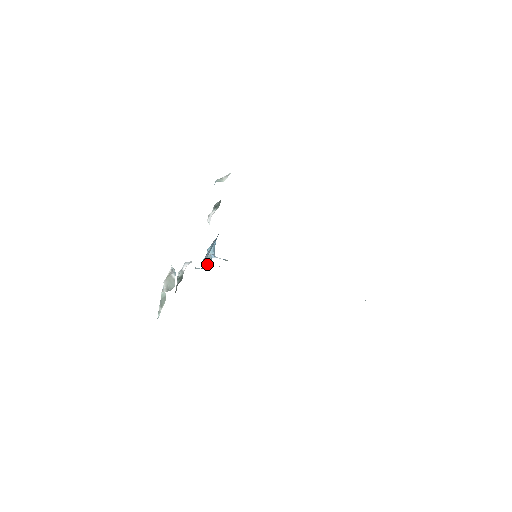
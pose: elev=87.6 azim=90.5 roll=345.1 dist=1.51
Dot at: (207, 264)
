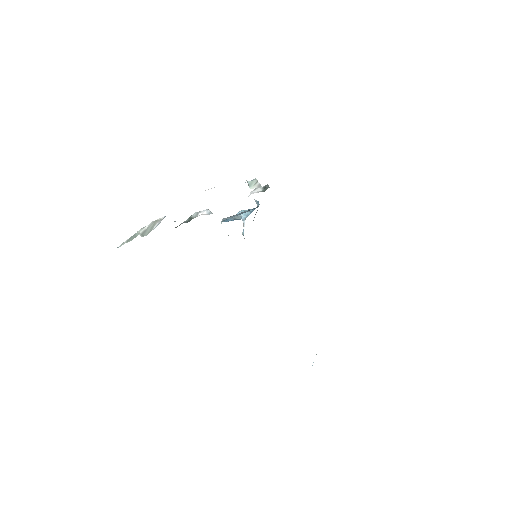
Dot at: occluded
